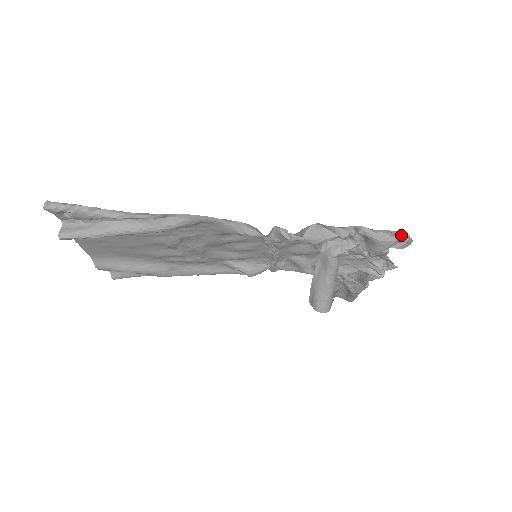
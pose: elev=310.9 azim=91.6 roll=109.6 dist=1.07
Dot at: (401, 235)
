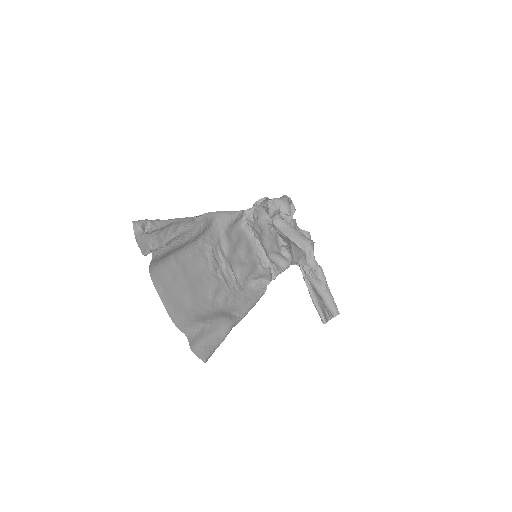
Dot at: occluded
